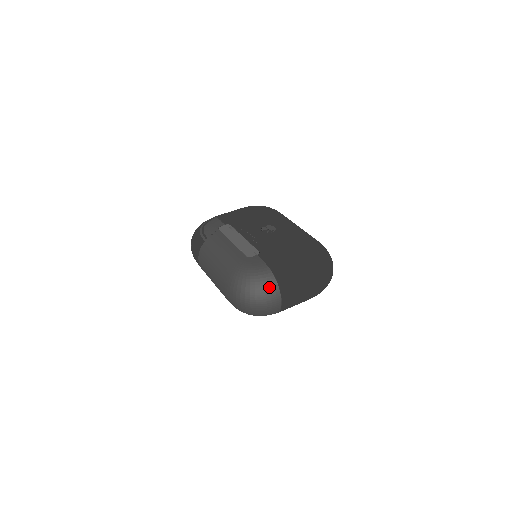
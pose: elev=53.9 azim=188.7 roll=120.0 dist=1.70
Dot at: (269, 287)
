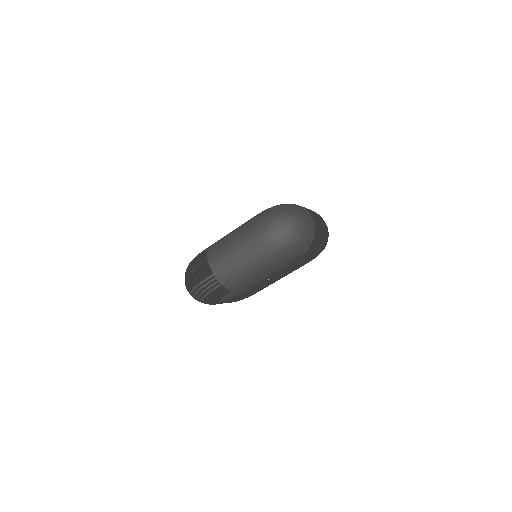
Dot at: (295, 205)
